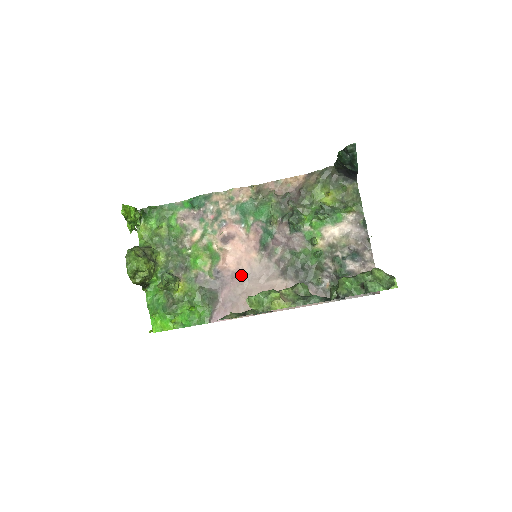
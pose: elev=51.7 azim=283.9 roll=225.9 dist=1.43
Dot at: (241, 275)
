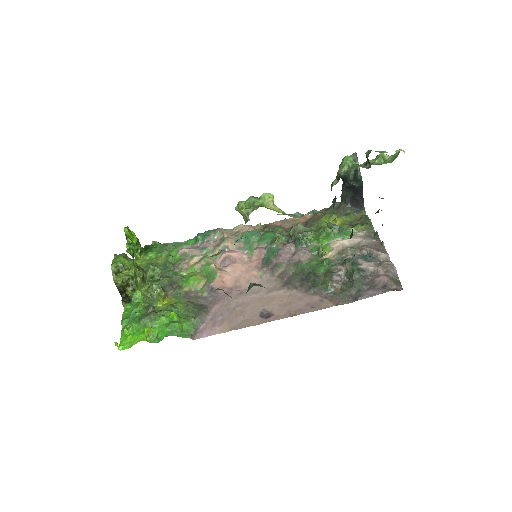
Dot at: (238, 290)
